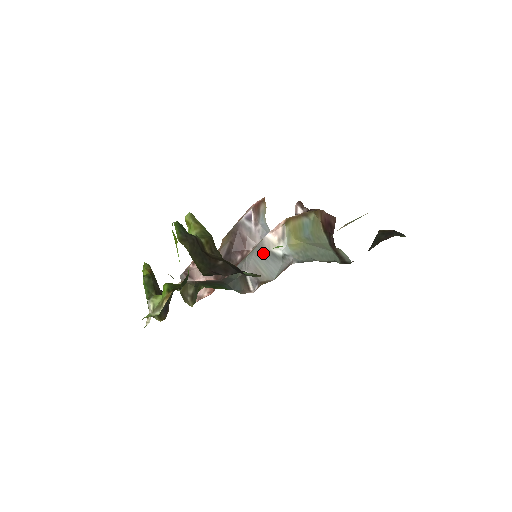
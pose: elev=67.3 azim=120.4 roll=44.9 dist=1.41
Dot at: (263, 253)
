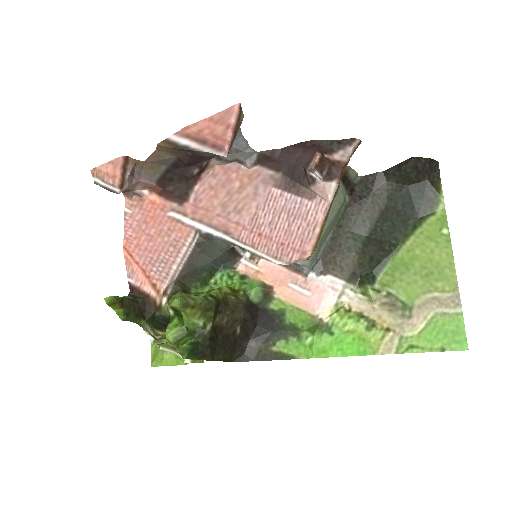
Dot at: occluded
